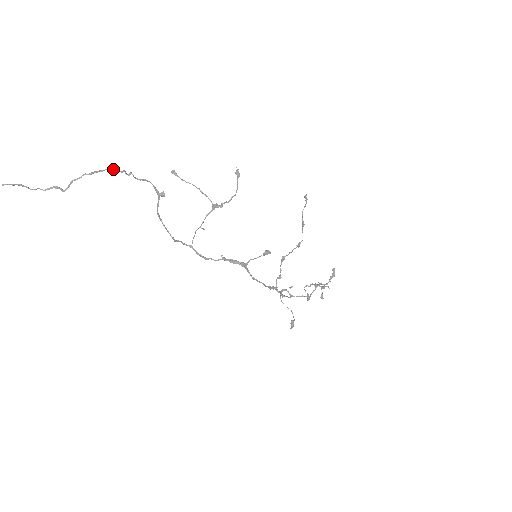
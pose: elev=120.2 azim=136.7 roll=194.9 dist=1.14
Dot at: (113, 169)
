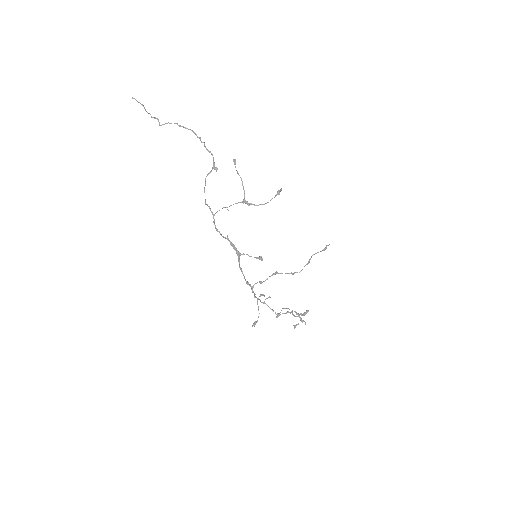
Dot at: occluded
